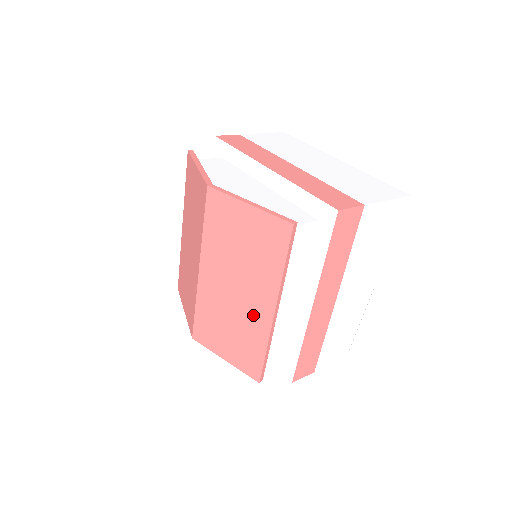
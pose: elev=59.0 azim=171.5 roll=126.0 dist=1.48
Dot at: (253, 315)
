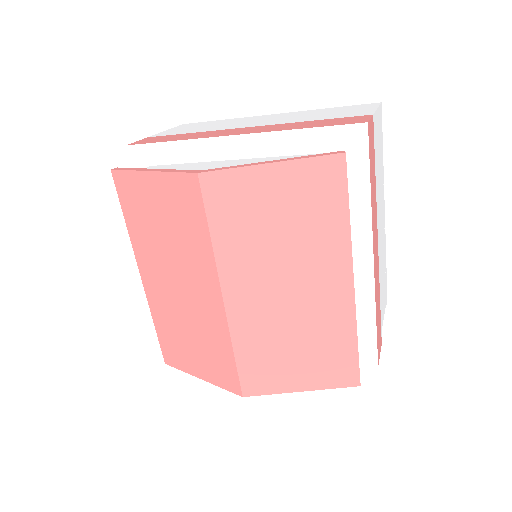
Dot at: (324, 306)
